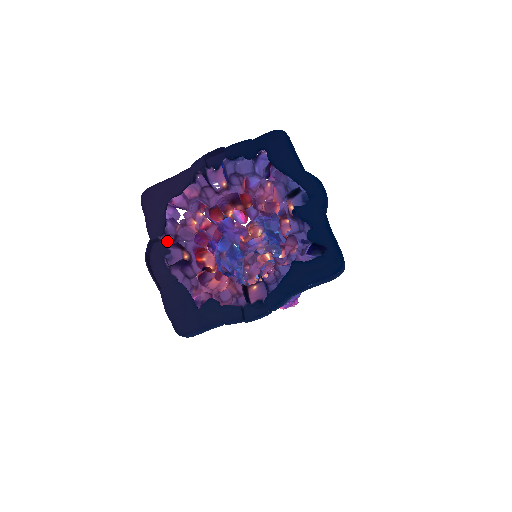
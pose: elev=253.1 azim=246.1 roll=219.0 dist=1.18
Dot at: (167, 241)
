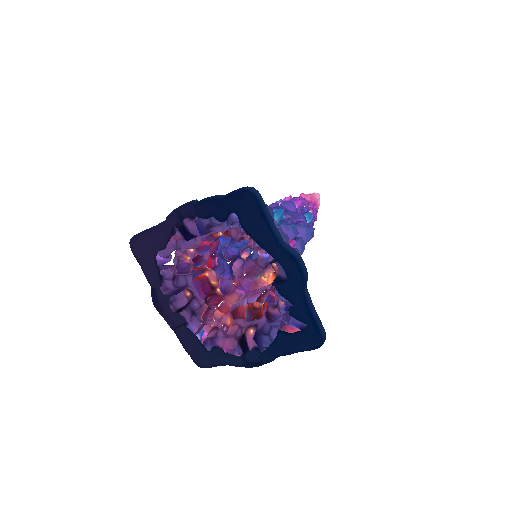
Dot at: (167, 285)
